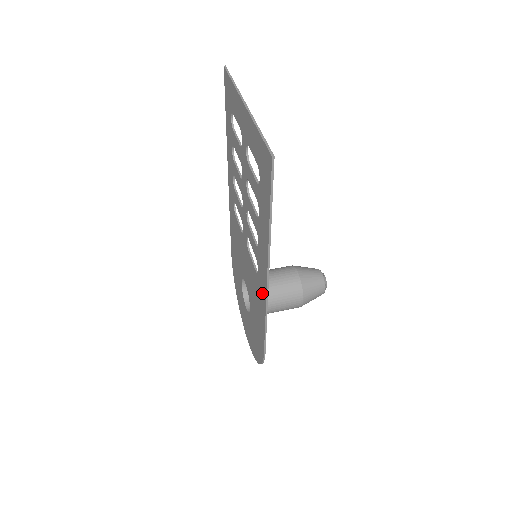
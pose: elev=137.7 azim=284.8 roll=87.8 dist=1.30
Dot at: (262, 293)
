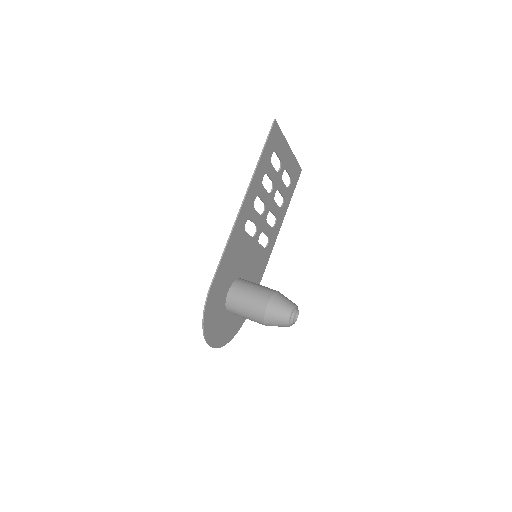
Dot at: (237, 228)
